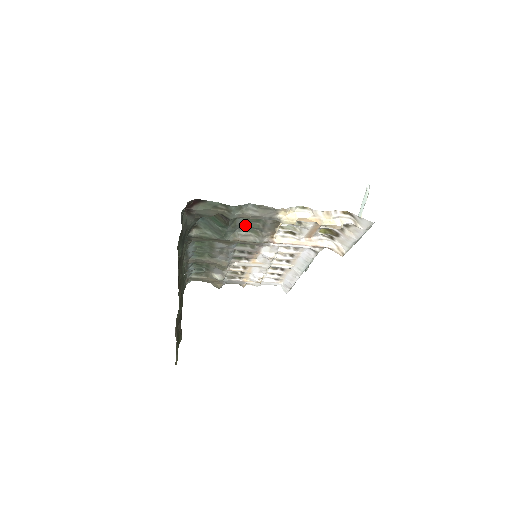
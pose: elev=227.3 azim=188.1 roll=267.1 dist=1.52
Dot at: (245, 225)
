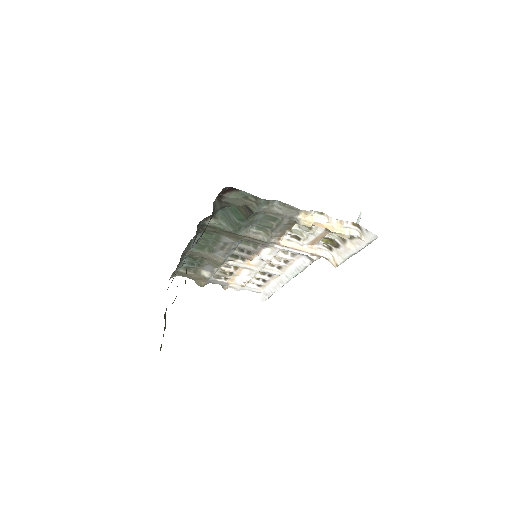
Dot at: (260, 222)
